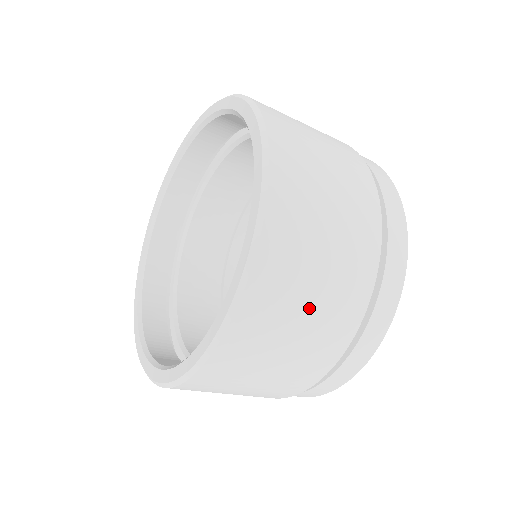
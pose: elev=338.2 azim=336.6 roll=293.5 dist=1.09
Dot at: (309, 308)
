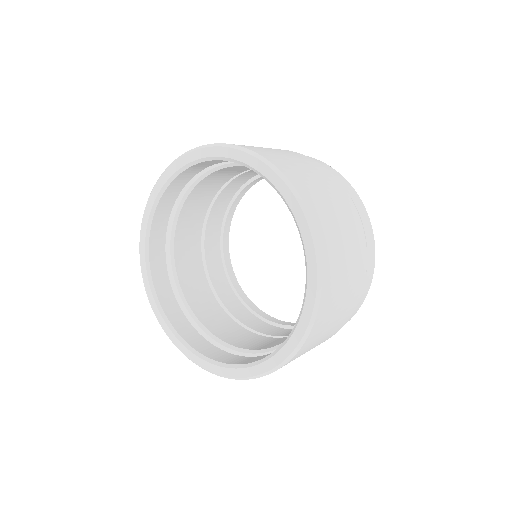
Dot at: (341, 227)
